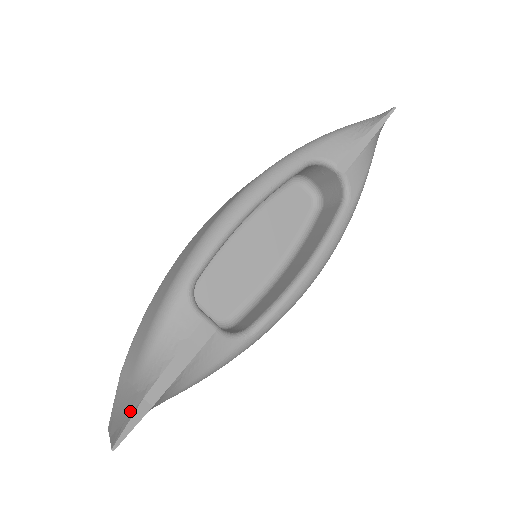
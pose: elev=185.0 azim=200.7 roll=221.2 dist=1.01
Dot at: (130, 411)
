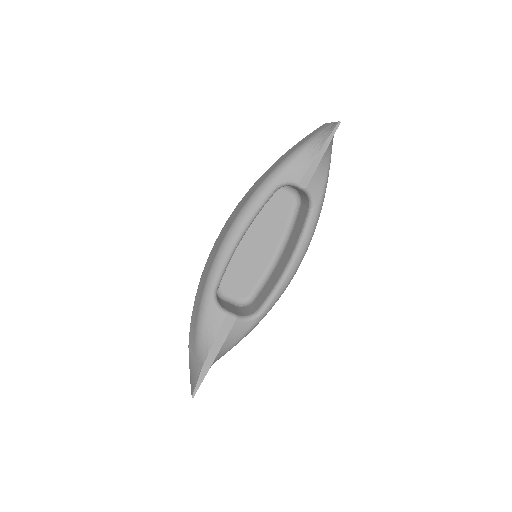
Dot at: (197, 375)
